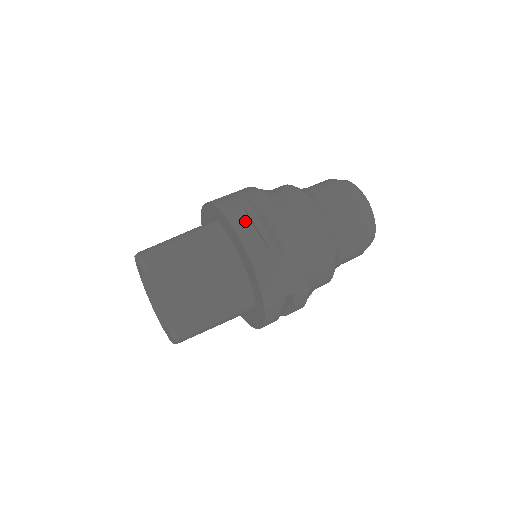
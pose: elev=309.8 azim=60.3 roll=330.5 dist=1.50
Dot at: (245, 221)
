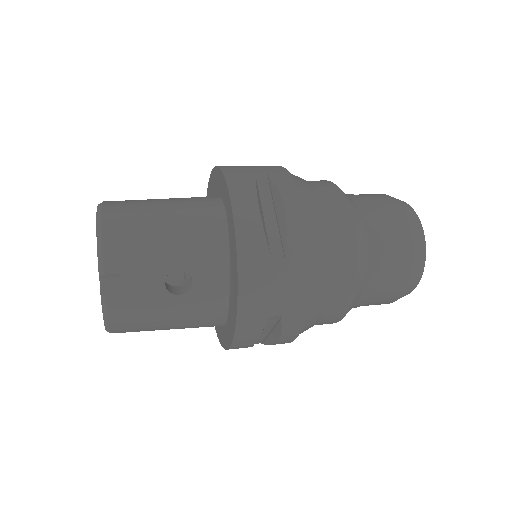
Dot at: occluded
